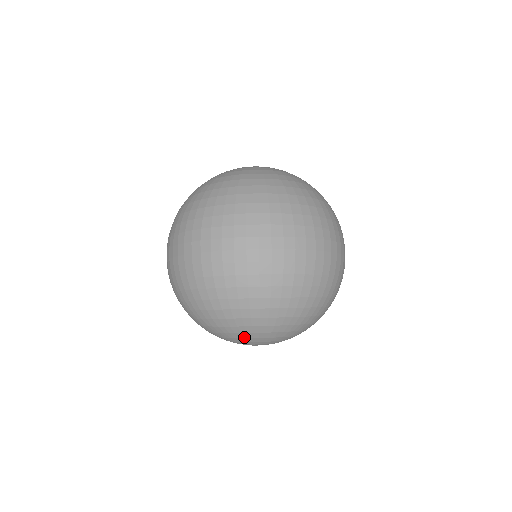
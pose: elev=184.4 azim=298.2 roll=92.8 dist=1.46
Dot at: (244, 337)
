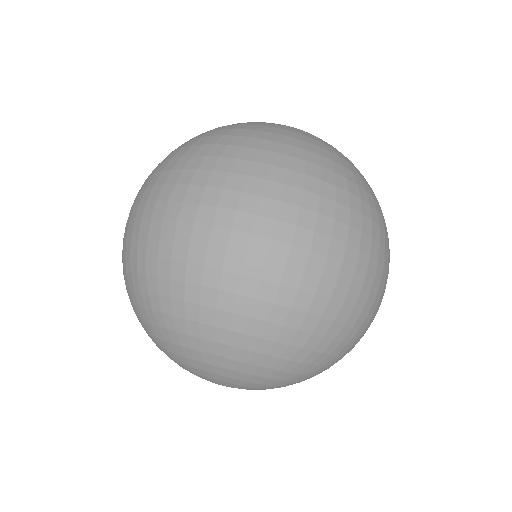
Dot at: (239, 378)
